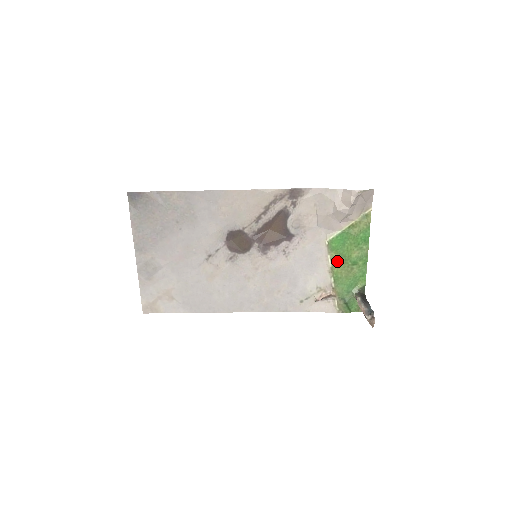
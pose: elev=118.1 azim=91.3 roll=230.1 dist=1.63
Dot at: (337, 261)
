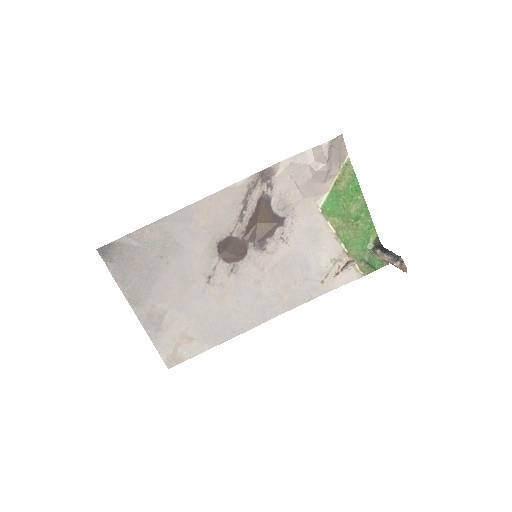
Dot at: (339, 224)
